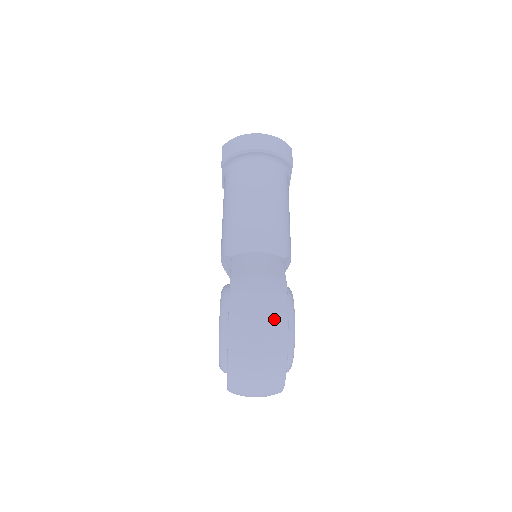
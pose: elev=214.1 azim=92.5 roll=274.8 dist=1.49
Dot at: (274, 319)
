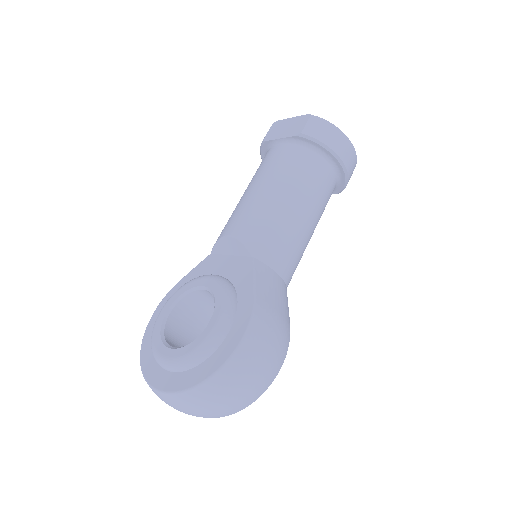
Dot at: (269, 375)
